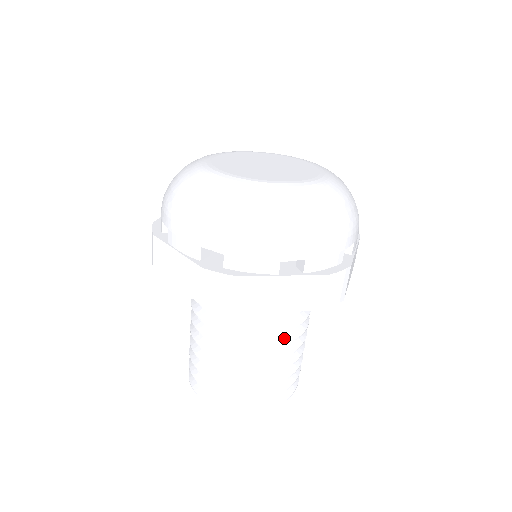
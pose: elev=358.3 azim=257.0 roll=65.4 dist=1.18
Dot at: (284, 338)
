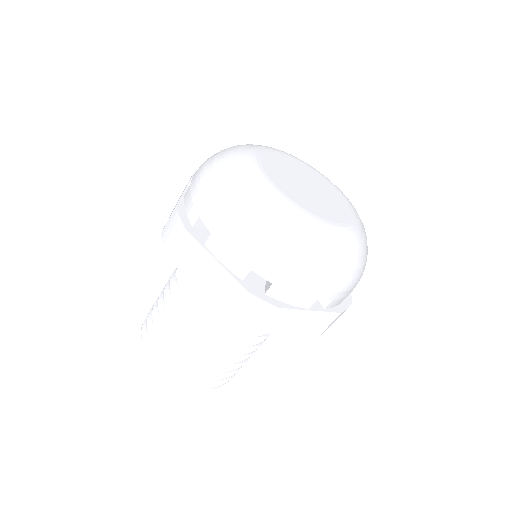
Dot at: occluded
